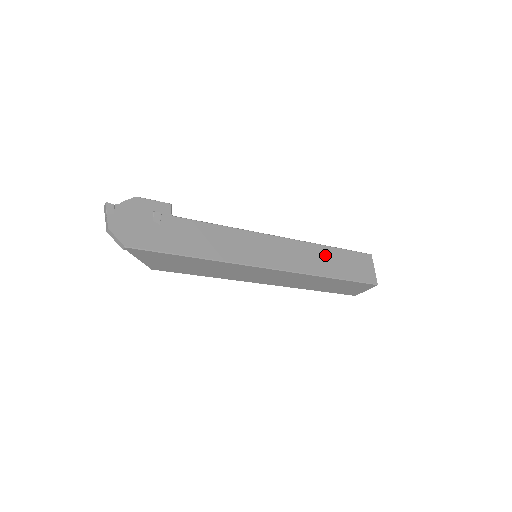
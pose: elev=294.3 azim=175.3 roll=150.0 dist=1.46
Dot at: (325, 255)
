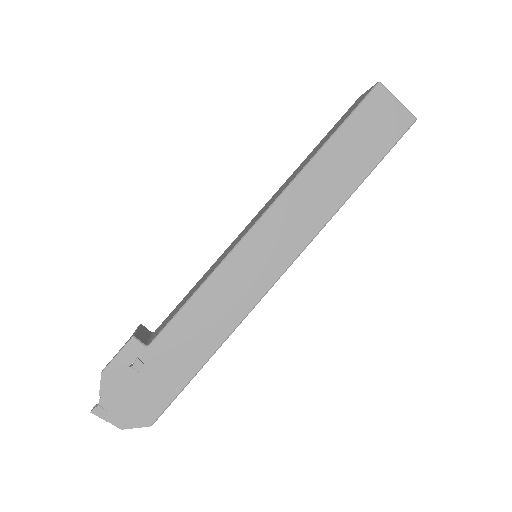
Dot at: (325, 170)
